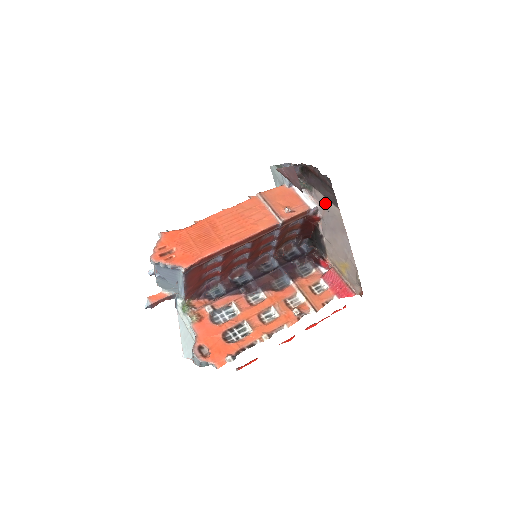
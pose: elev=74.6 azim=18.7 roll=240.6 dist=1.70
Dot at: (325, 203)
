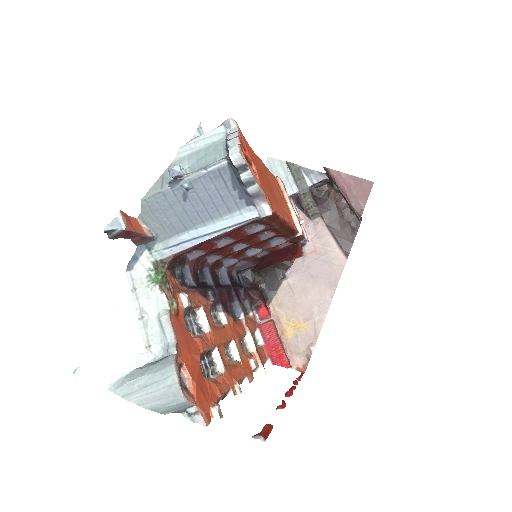
Dot at: (326, 242)
